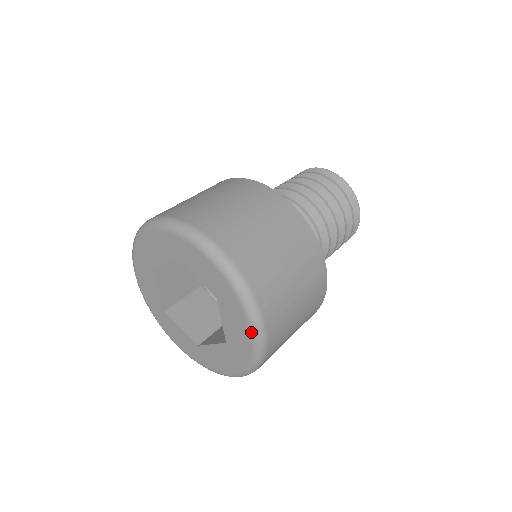
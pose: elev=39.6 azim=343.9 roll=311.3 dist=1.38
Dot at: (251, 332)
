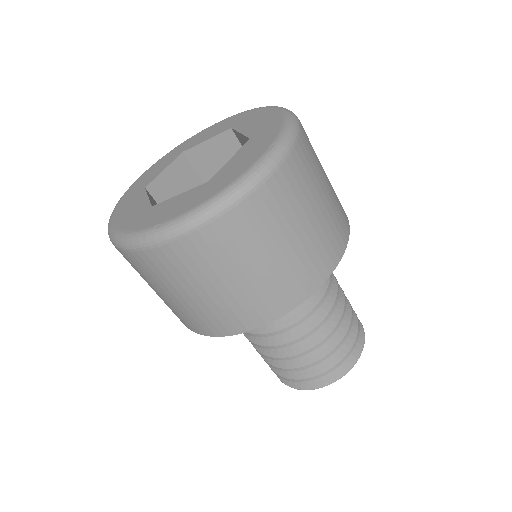
Dot at: (267, 151)
